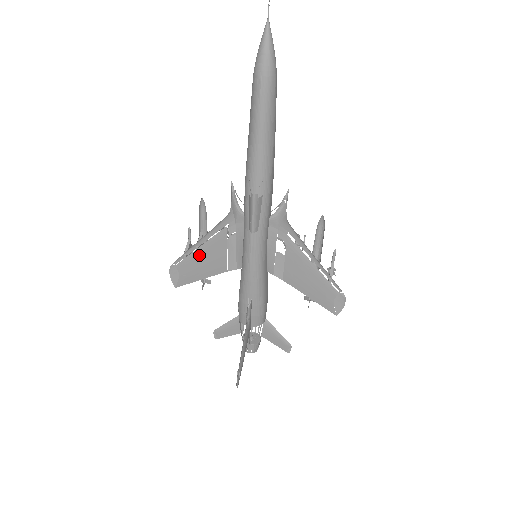
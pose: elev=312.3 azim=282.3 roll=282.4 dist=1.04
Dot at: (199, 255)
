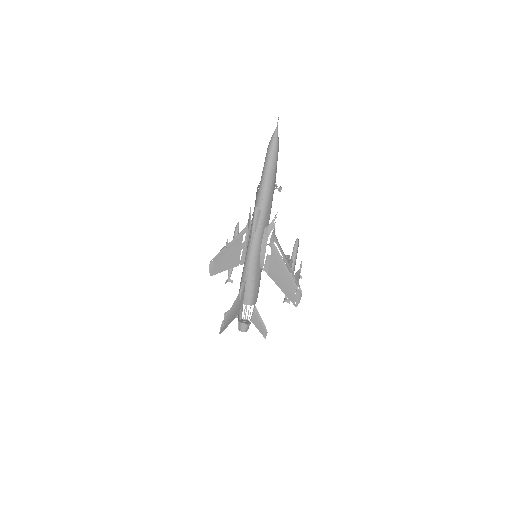
Dot at: (227, 252)
